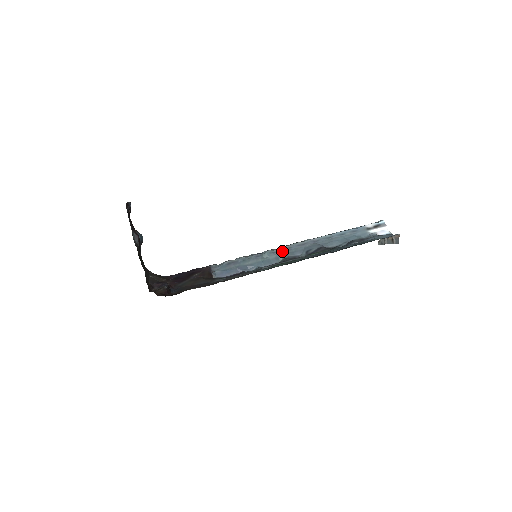
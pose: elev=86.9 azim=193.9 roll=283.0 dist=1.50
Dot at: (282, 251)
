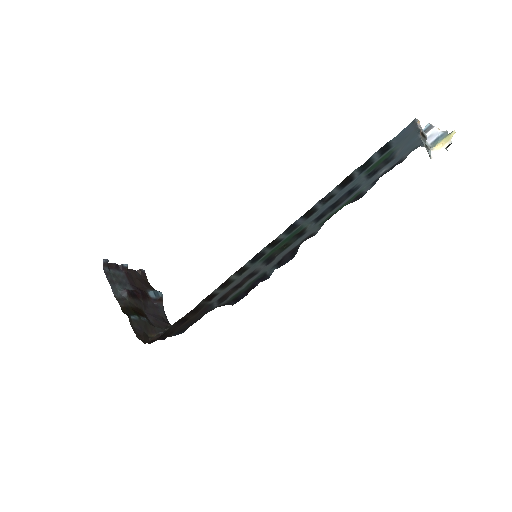
Dot at: occluded
